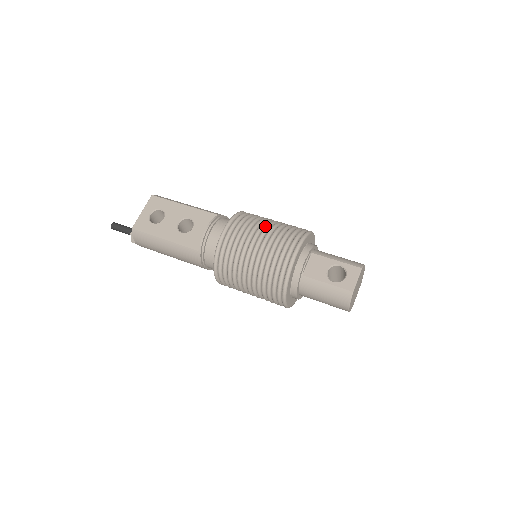
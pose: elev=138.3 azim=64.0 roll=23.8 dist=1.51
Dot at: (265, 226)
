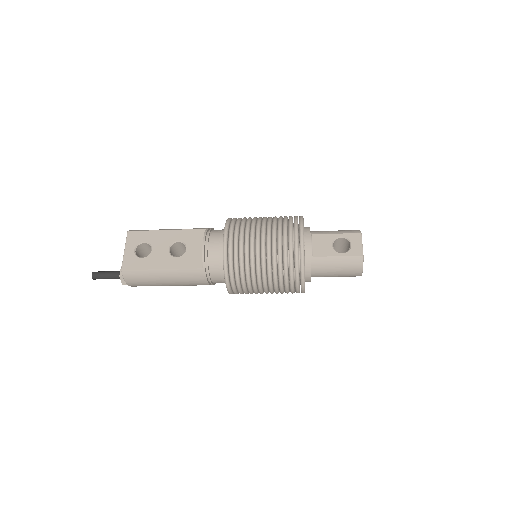
Dot at: (260, 224)
